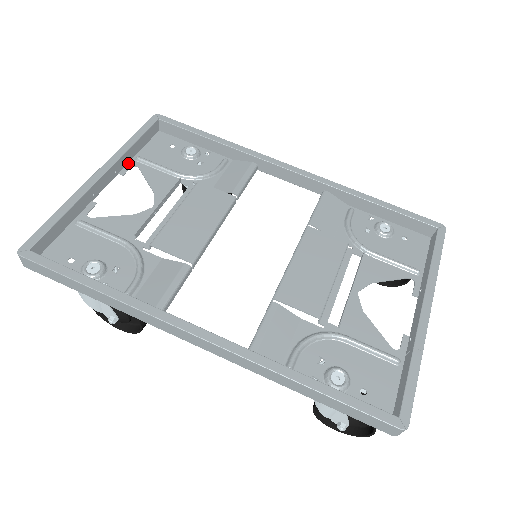
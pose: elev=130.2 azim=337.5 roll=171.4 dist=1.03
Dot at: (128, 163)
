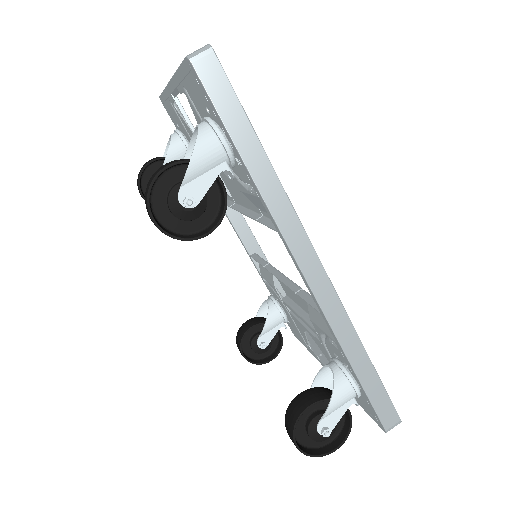
Dot at: occluded
